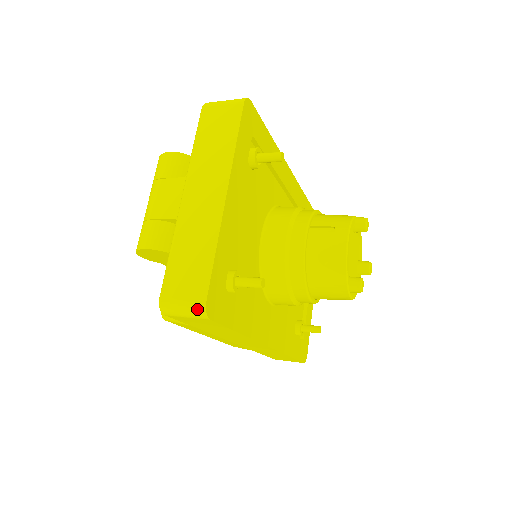
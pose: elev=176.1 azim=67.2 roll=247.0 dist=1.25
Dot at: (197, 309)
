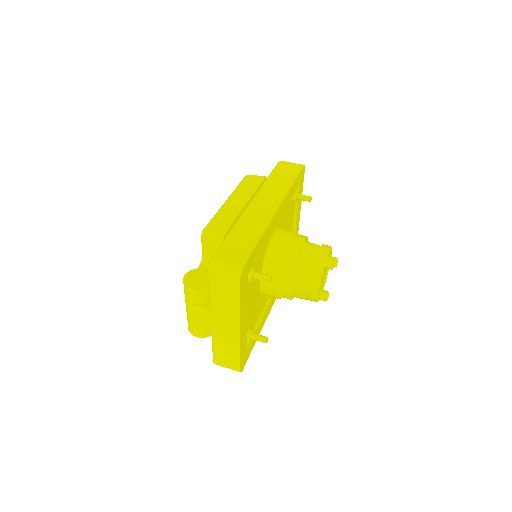
Dot at: occluded
